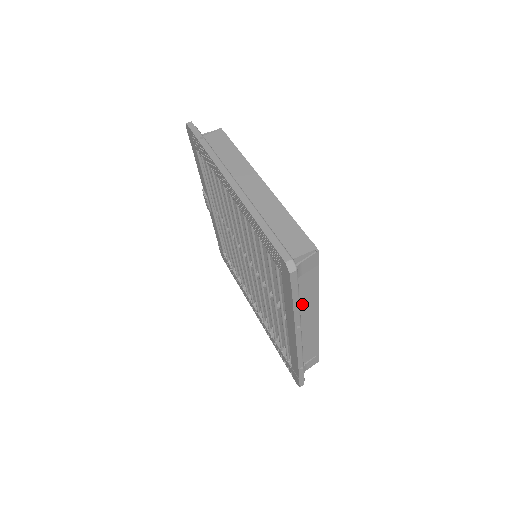
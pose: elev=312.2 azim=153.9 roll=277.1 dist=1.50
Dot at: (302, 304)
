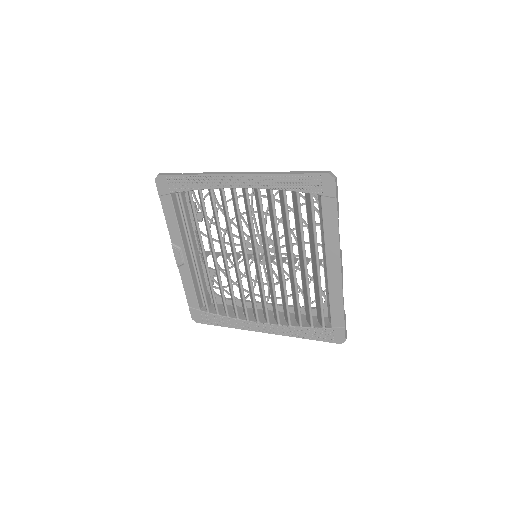
Dot at: occluded
